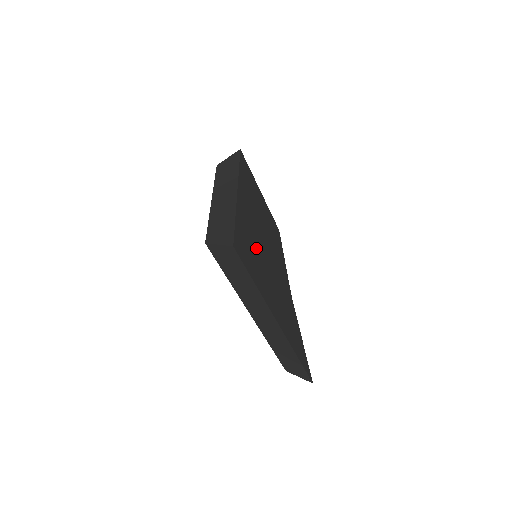
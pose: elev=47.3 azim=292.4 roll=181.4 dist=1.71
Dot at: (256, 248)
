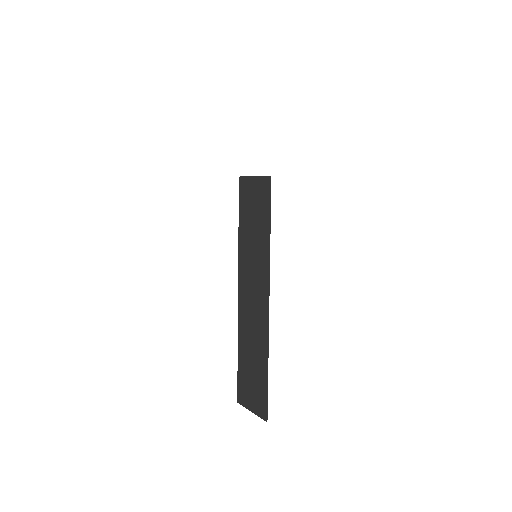
Dot at: occluded
